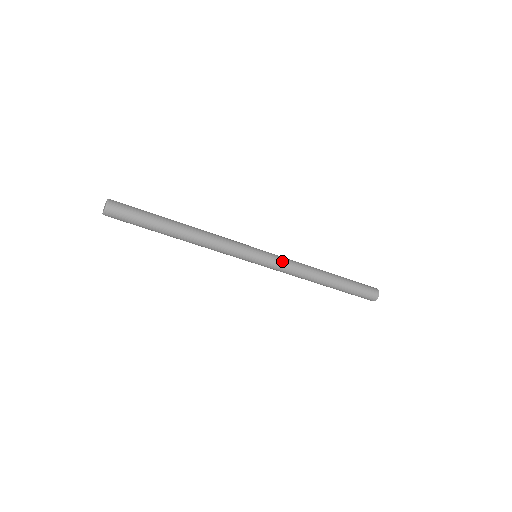
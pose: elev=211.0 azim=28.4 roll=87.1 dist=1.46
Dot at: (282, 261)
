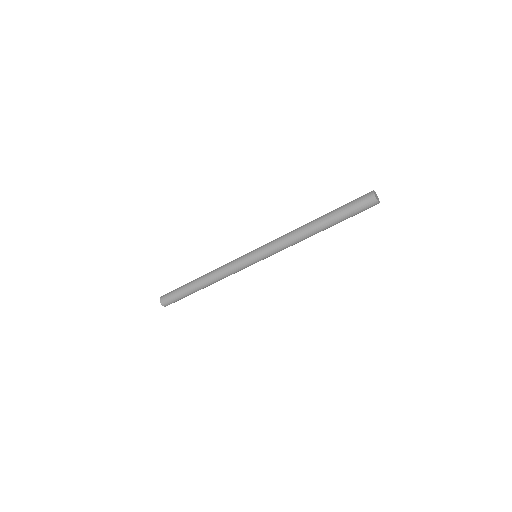
Dot at: (272, 249)
